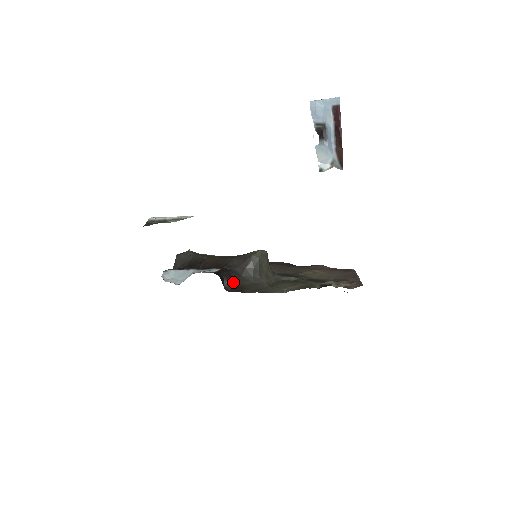
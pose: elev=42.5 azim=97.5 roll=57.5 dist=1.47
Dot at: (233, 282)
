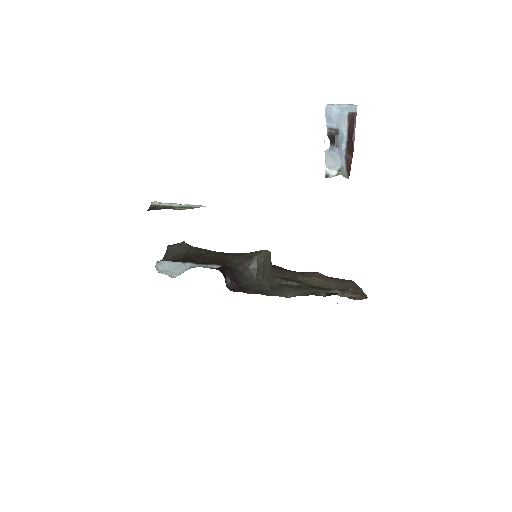
Dot at: (235, 281)
